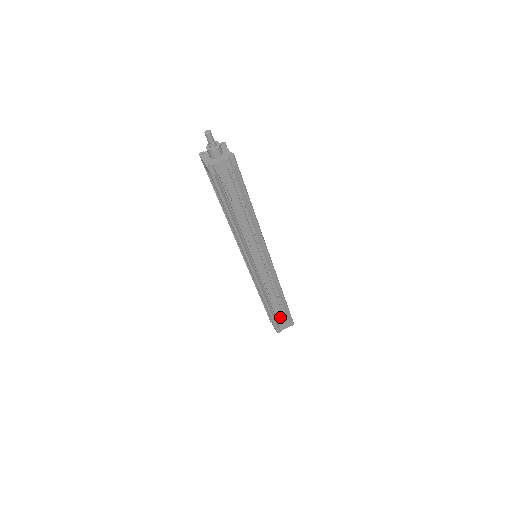
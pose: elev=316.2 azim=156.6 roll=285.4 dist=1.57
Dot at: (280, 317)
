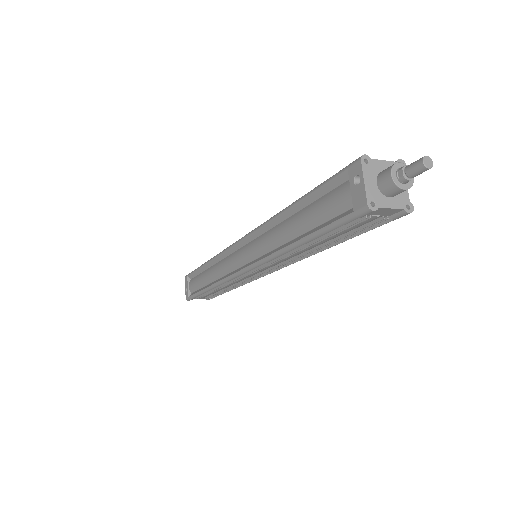
Dot at: occluded
